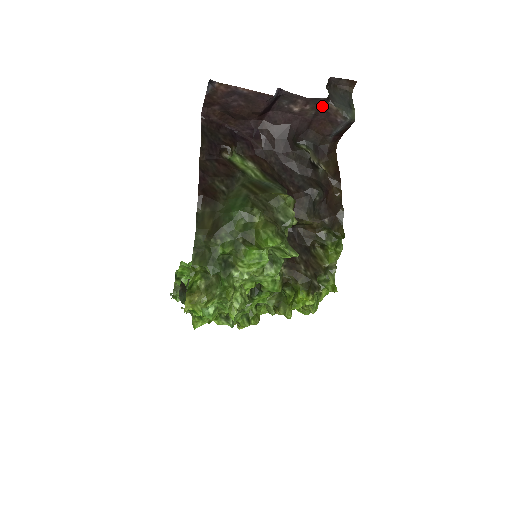
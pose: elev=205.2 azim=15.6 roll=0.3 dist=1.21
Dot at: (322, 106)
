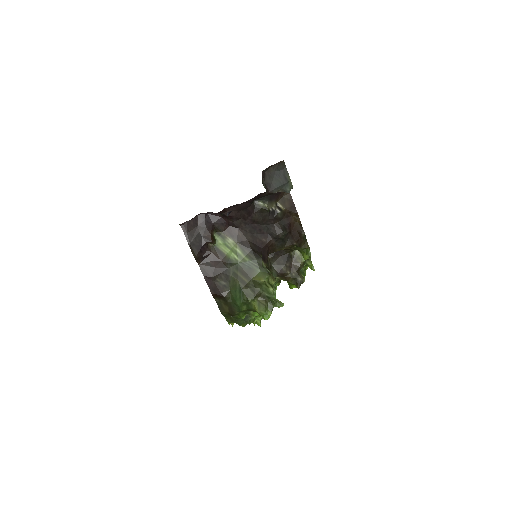
Dot at: occluded
